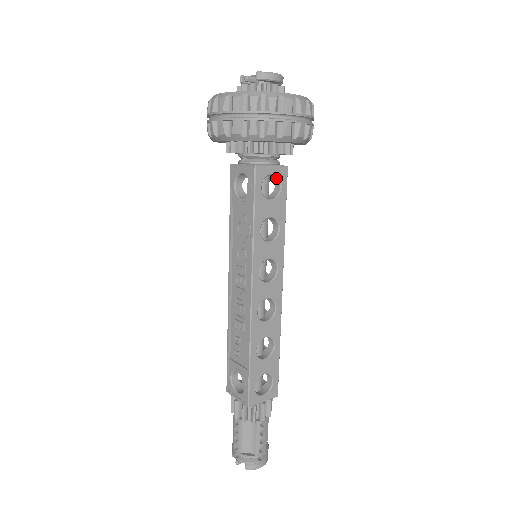
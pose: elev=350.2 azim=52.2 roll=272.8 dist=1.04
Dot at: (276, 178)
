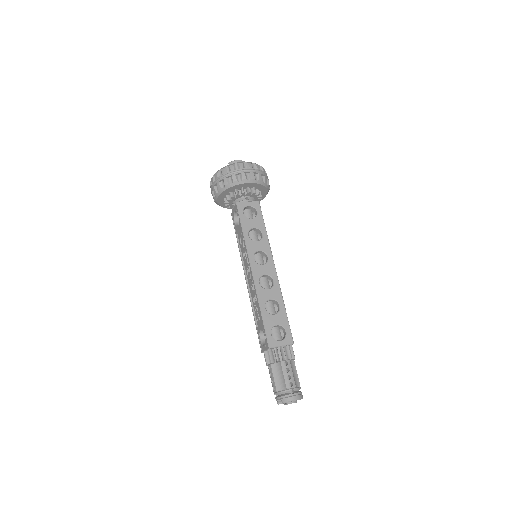
Dot at: (253, 208)
